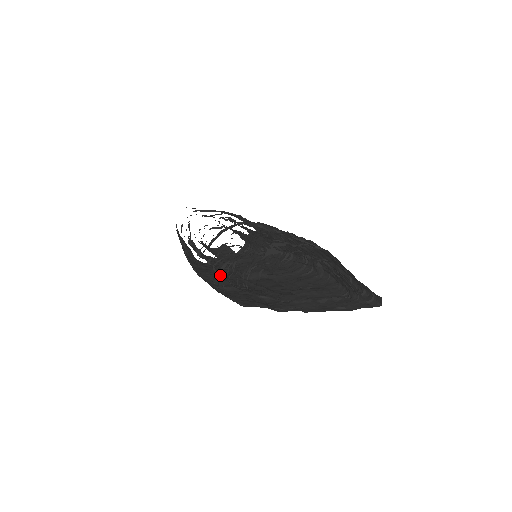
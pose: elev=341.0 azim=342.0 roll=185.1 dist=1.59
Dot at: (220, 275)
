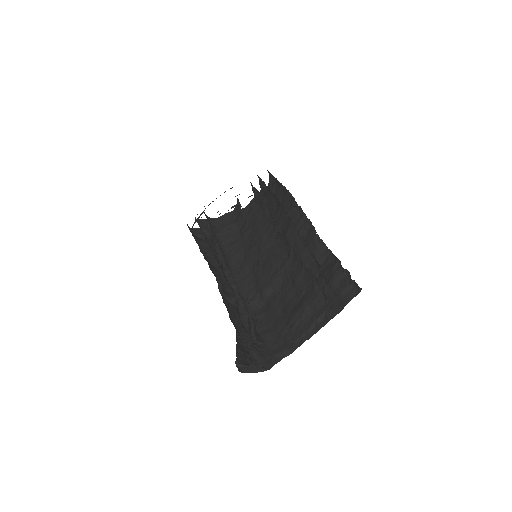
Dot at: occluded
